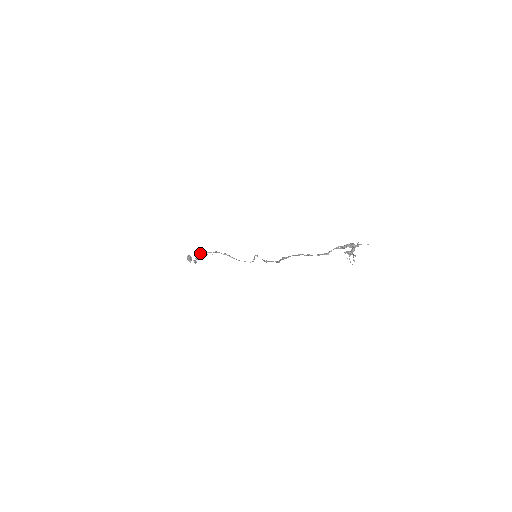
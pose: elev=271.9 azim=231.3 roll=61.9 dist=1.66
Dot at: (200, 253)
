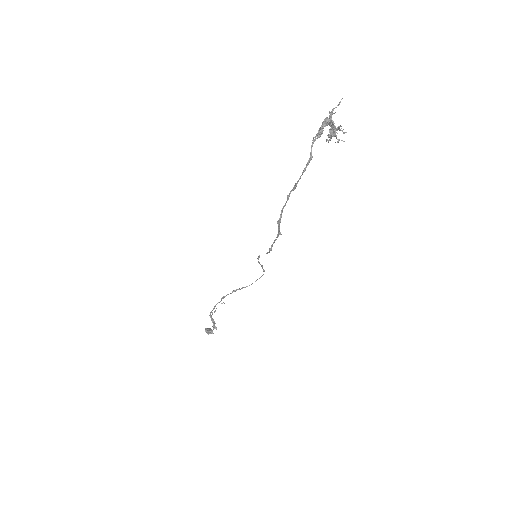
Dot at: (210, 314)
